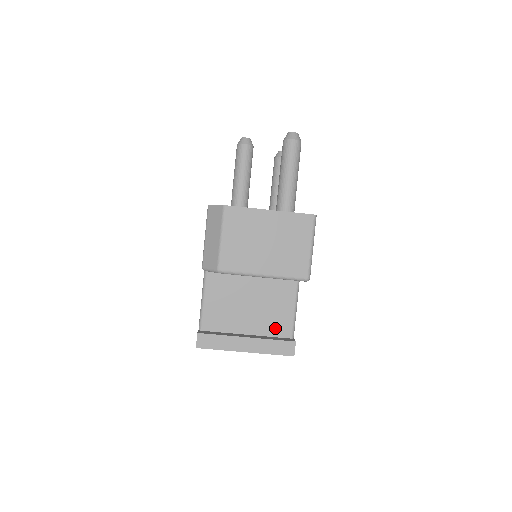
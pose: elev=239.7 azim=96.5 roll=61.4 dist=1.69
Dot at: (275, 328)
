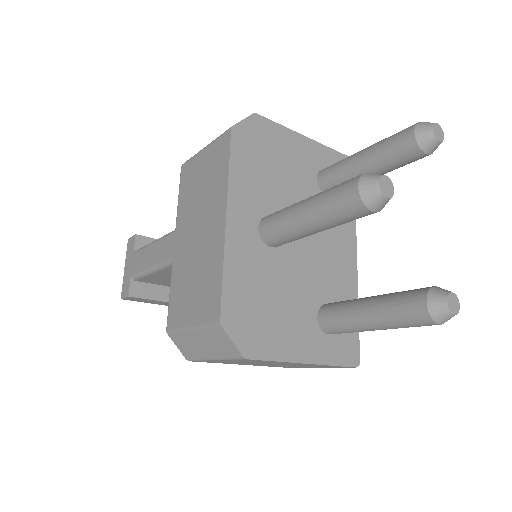
Dot at: occluded
